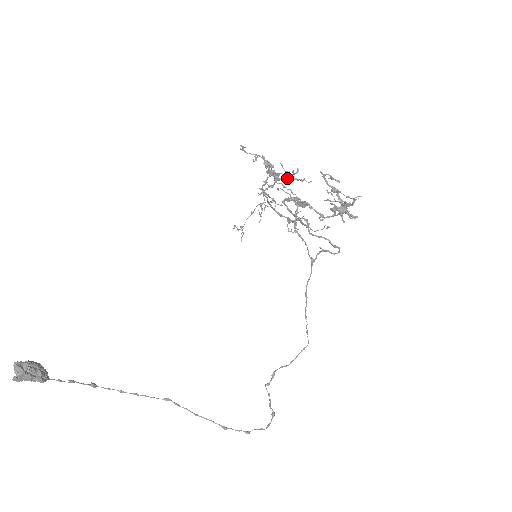
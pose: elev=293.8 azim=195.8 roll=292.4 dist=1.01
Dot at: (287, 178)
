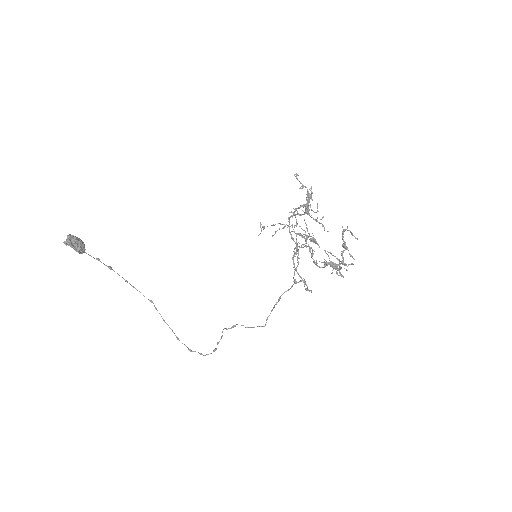
Dot at: (313, 218)
